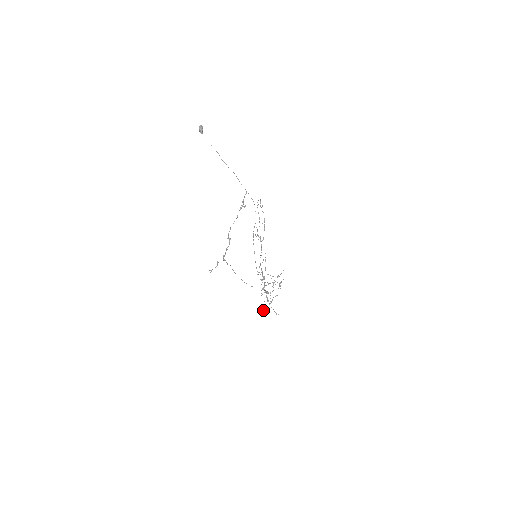
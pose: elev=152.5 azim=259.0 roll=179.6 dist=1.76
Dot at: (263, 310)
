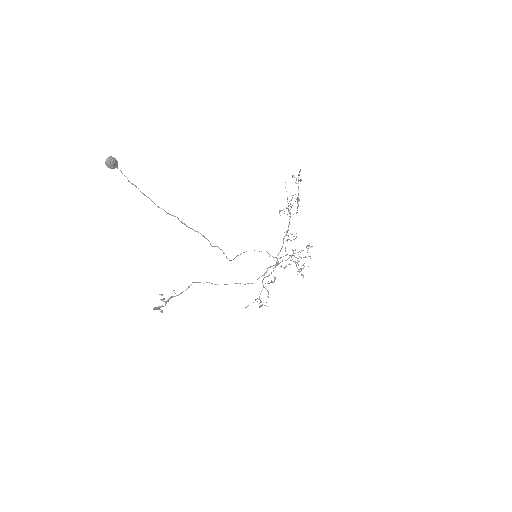
Dot at: occluded
